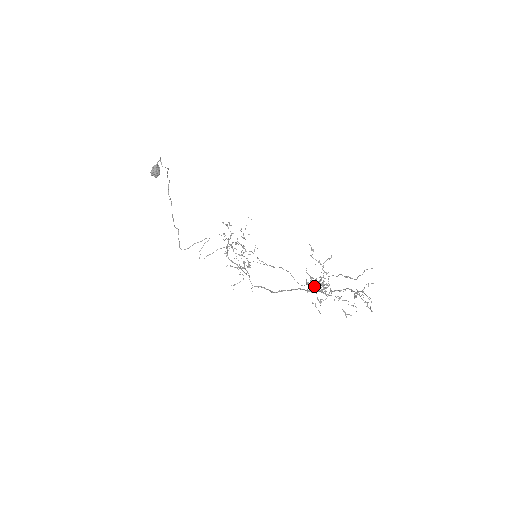
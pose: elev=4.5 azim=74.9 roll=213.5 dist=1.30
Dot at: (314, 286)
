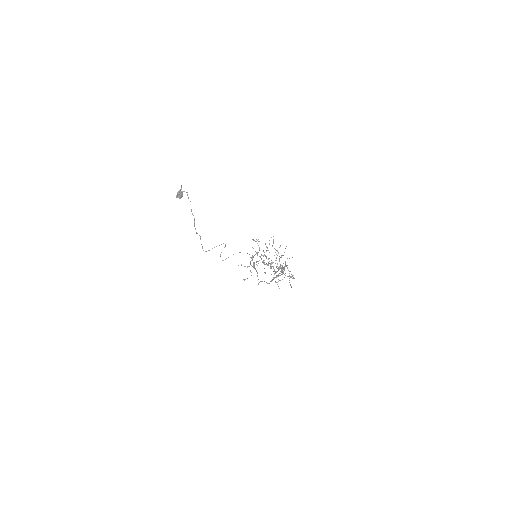
Dot at: occluded
